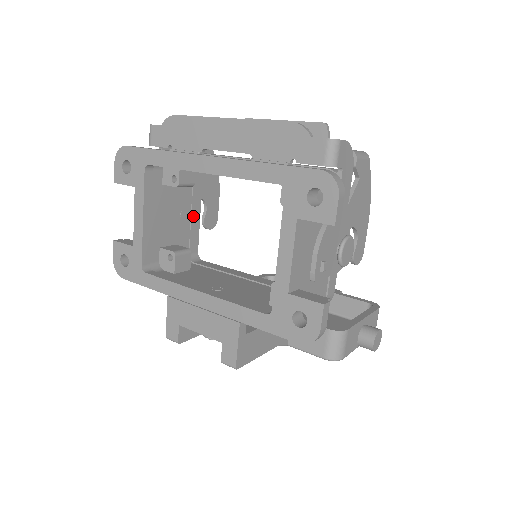
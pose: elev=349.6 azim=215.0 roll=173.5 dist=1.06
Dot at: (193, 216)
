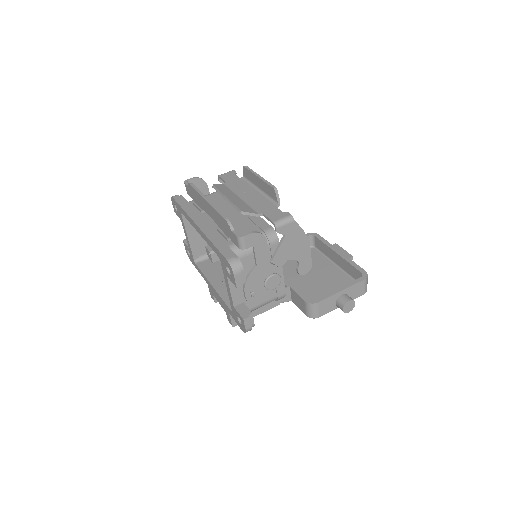
Dot at: occluded
